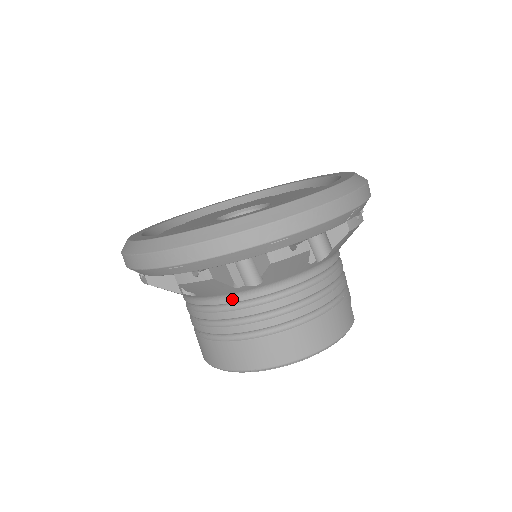
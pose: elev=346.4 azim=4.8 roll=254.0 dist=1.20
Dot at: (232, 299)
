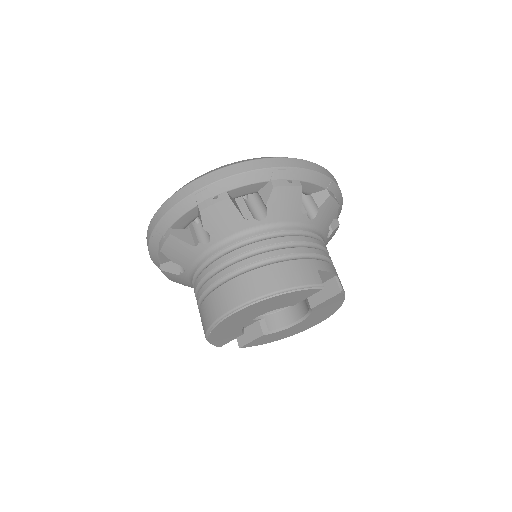
Dot at: (200, 262)
